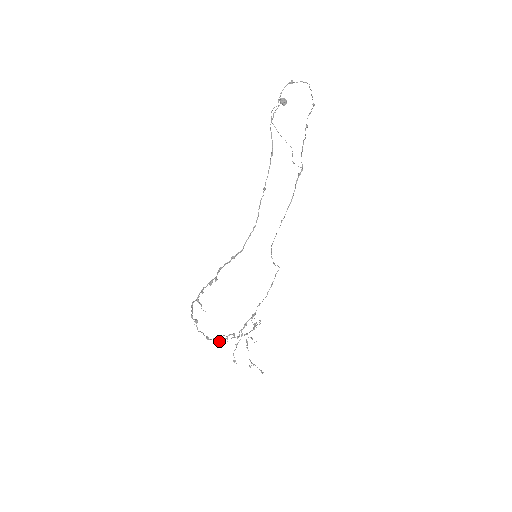
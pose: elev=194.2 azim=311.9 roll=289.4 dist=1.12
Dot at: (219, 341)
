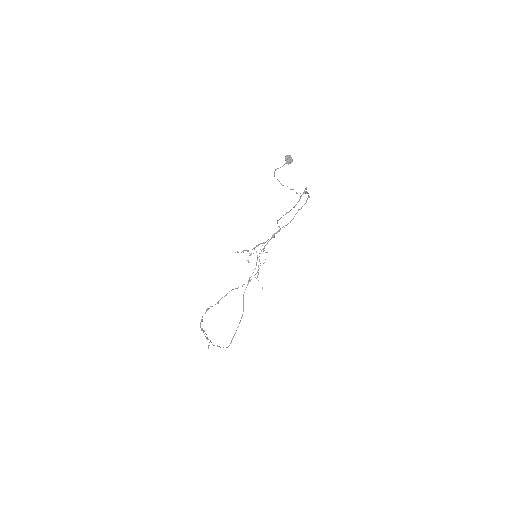
Dot at: occluded
